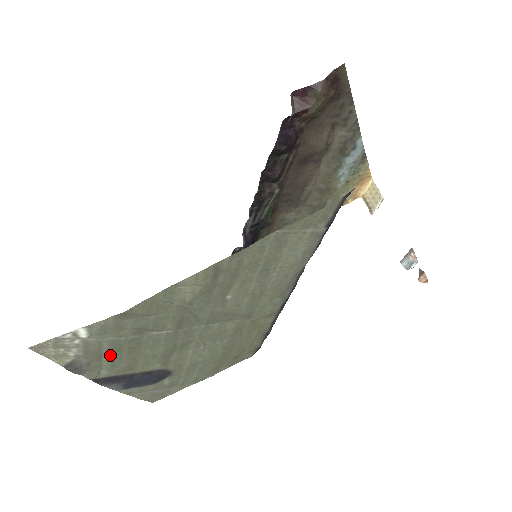
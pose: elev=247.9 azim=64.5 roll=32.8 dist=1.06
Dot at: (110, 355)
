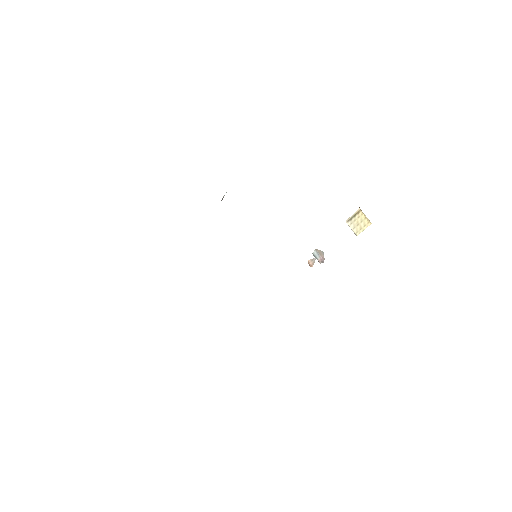
Dot at: occluded
